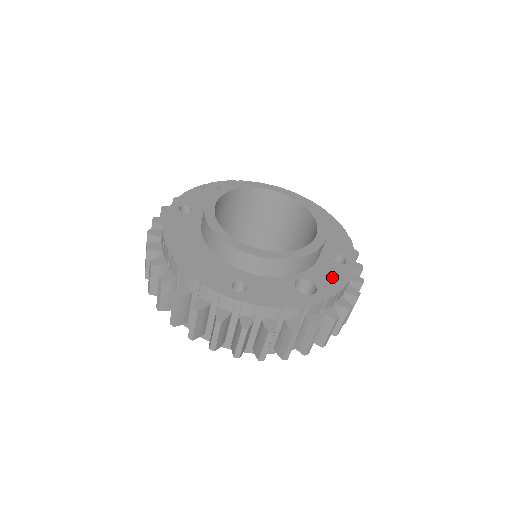
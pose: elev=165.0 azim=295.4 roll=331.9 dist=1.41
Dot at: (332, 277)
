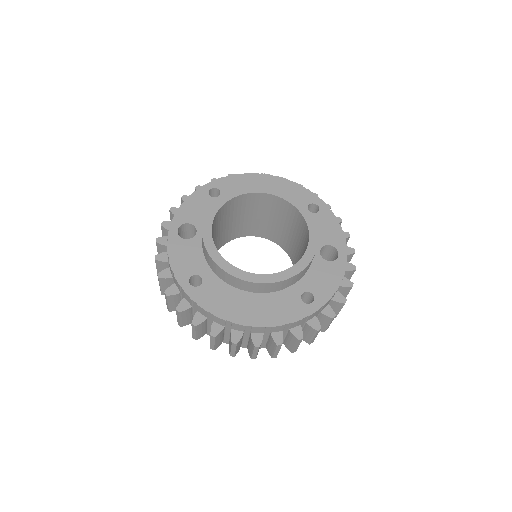
Dot at: (328, 228)
